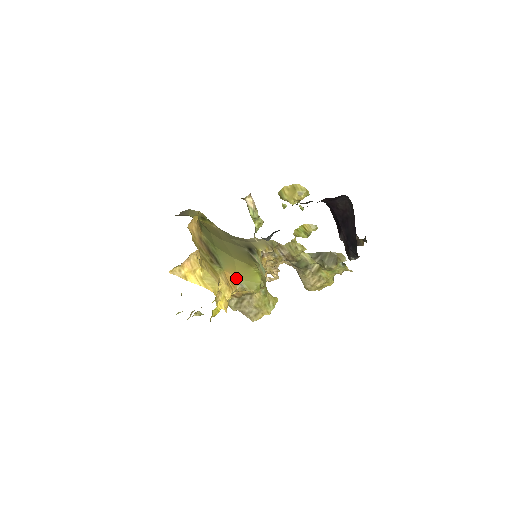
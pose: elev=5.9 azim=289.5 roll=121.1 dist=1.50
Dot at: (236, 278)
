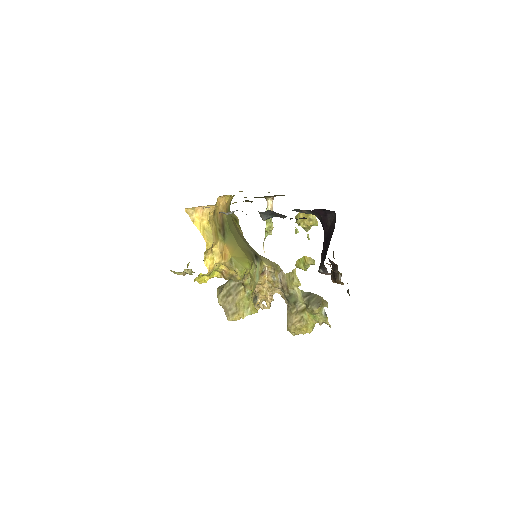
Dot at: (230, 255)
